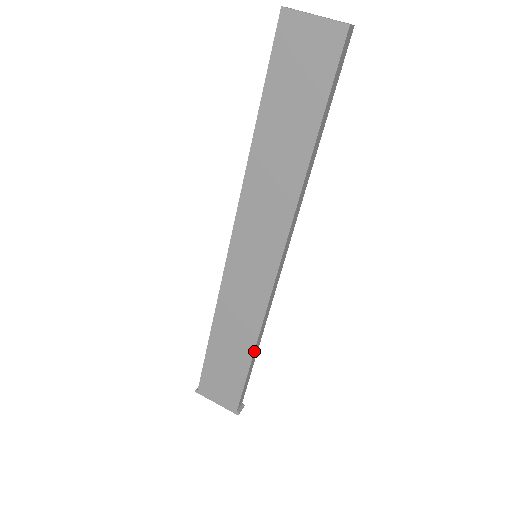
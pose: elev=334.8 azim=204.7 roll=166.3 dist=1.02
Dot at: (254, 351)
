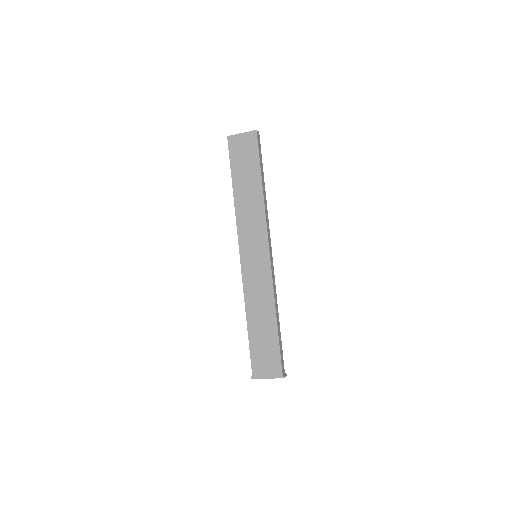
Dot at: (276, 317)
